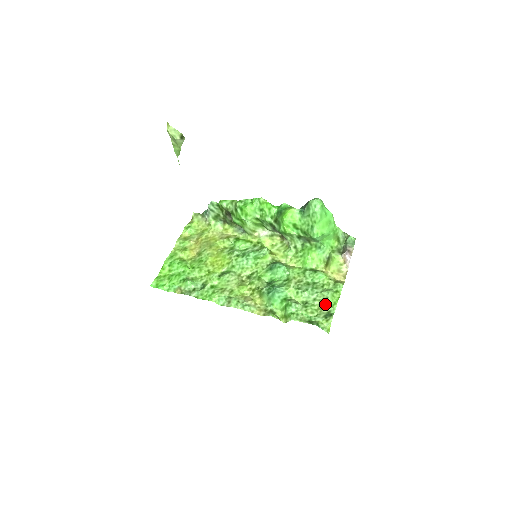
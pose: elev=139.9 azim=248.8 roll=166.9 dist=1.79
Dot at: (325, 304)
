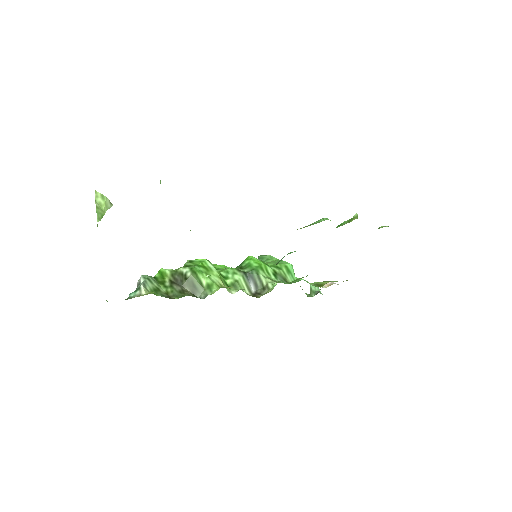
Dot at: occluded
